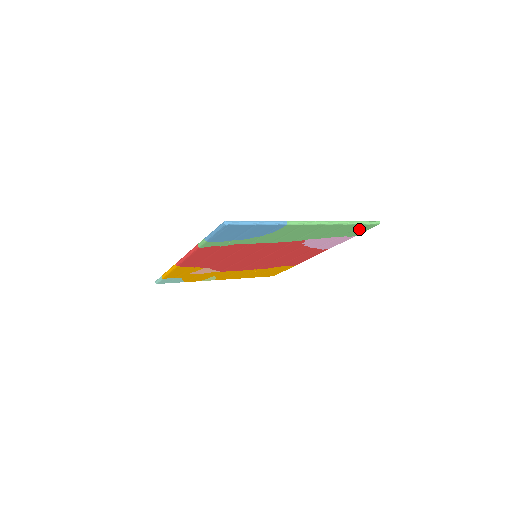
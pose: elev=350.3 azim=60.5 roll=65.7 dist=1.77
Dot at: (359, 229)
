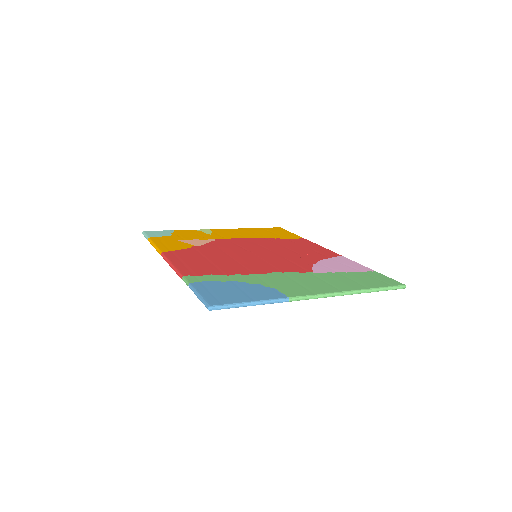
Dot at: occluded
